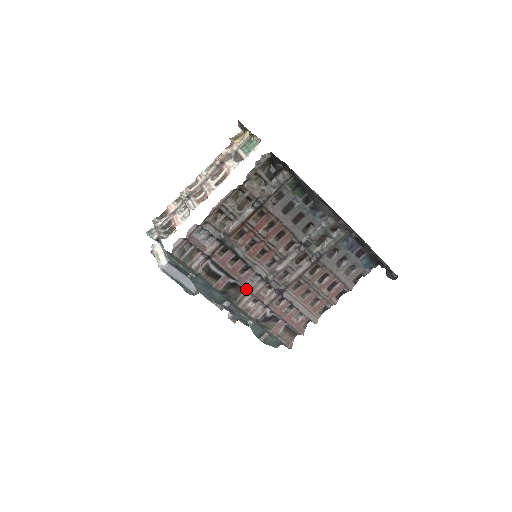
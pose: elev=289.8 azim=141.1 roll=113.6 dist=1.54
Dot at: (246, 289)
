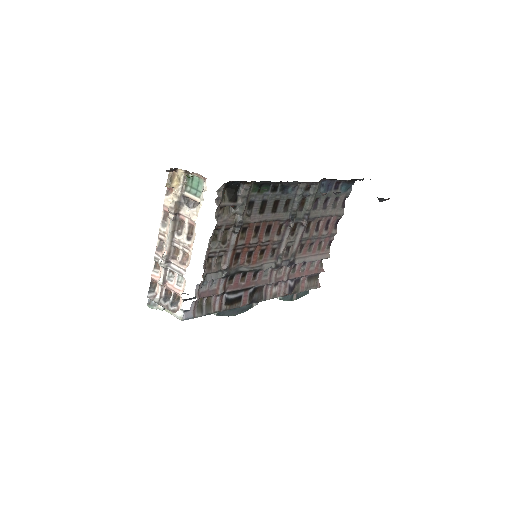
Dot at: (265, 284)
